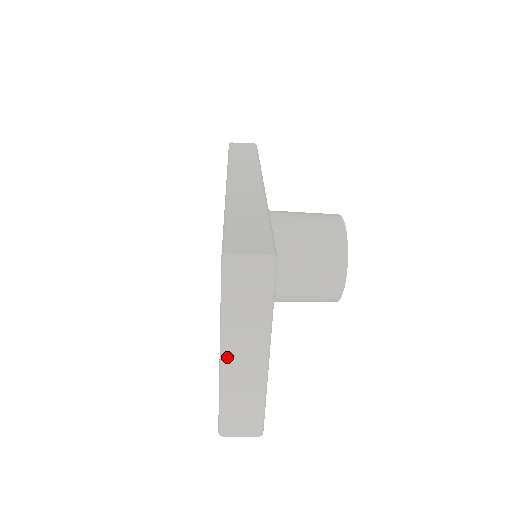
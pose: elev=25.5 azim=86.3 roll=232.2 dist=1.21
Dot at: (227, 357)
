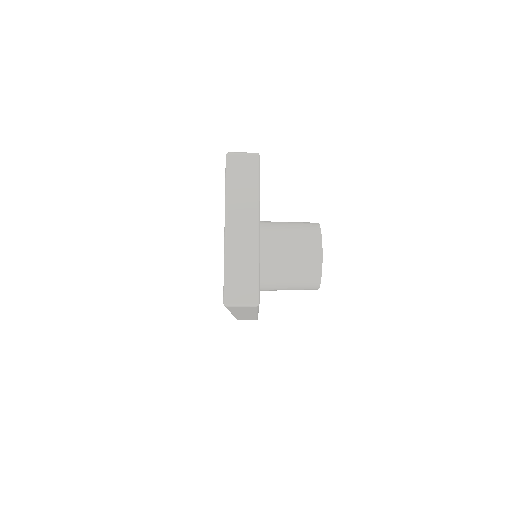
Dot at: (230, 226)
